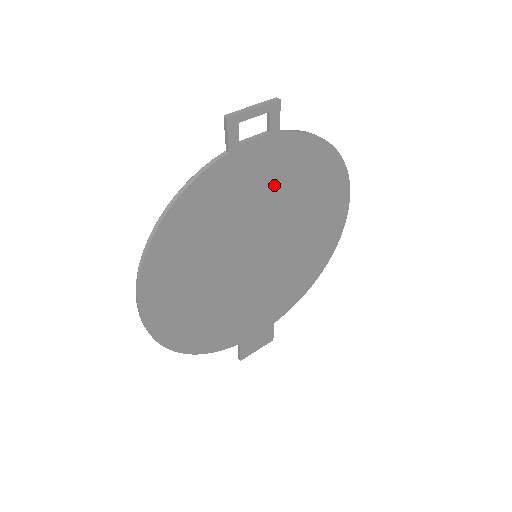
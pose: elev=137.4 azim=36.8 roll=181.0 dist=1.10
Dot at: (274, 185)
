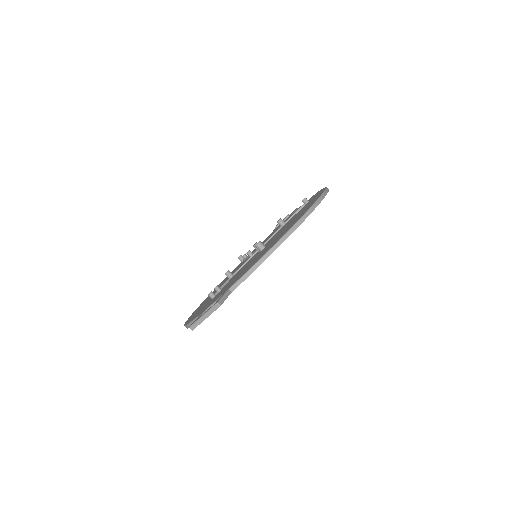
Dot at: occluded
